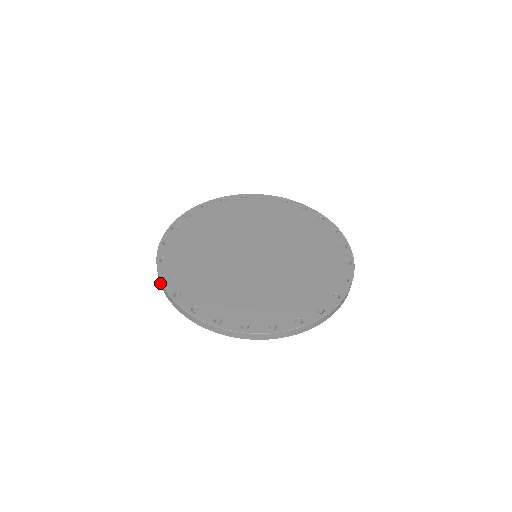
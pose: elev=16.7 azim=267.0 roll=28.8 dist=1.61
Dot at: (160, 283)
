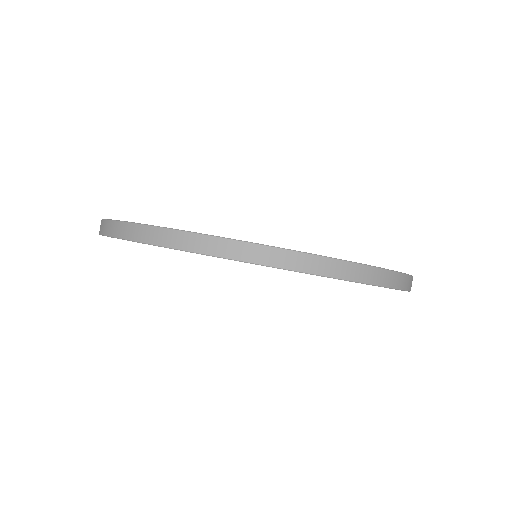
Dot at: (161, 240)
